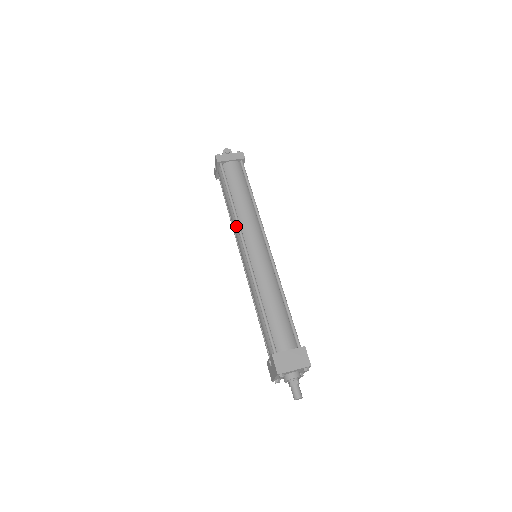
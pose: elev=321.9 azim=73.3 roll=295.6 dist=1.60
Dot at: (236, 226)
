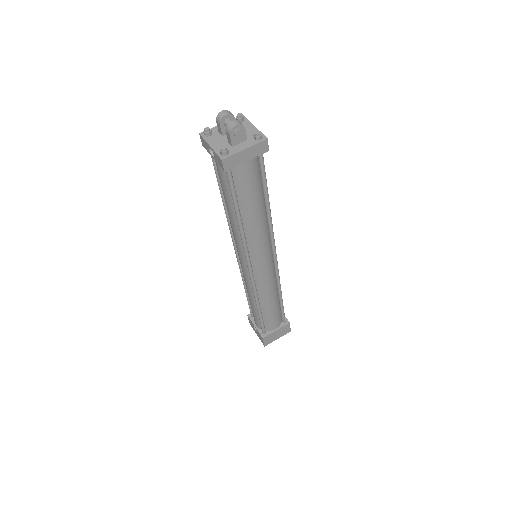
Dot at: (240, 241)
